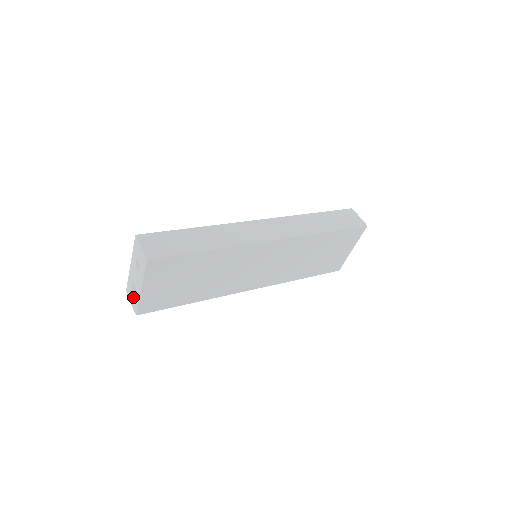
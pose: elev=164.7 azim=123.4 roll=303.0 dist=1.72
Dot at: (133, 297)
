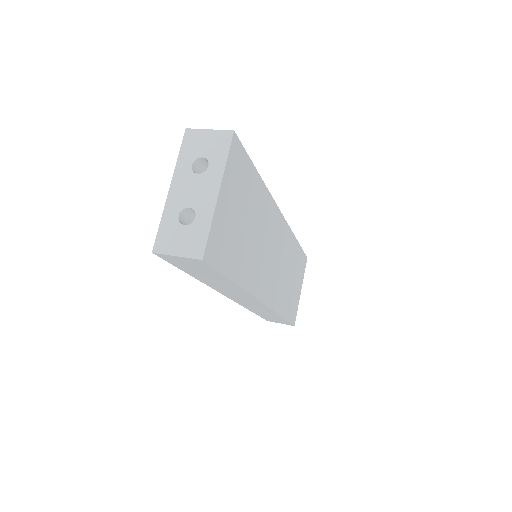
Dot at: (187, 234)
